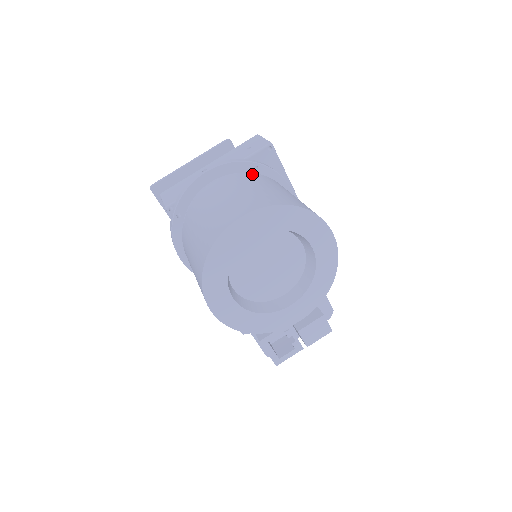
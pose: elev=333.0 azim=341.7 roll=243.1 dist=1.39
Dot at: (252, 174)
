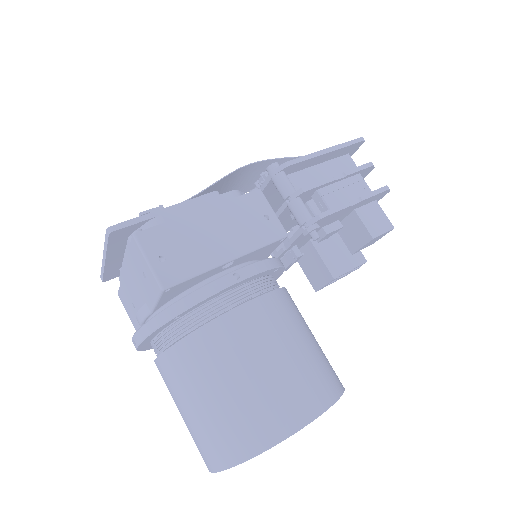
Dot at: (180, 349)
